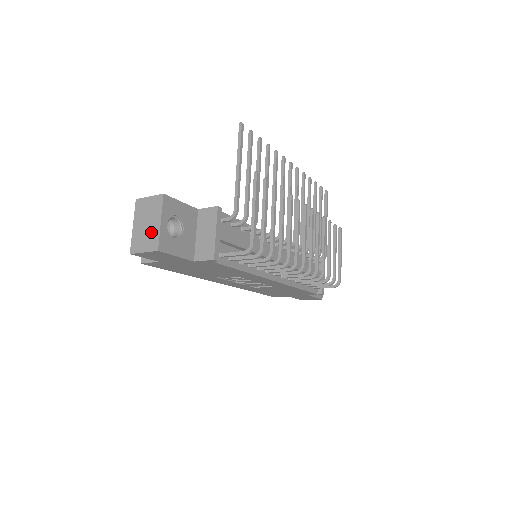
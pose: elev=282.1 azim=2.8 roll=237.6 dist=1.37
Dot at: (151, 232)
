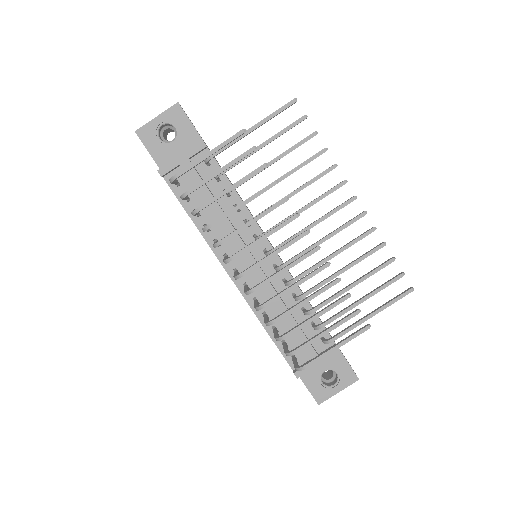
Dot at: occluded
